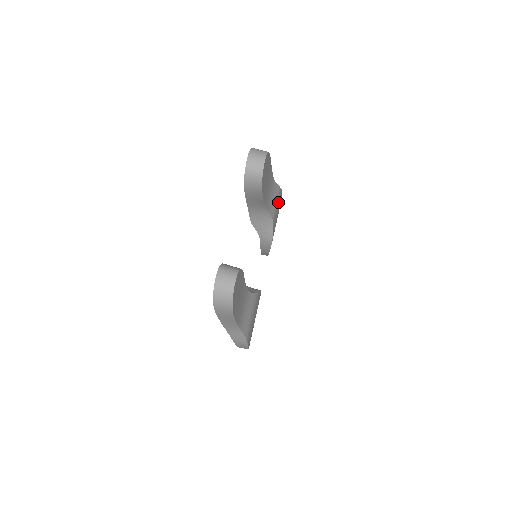
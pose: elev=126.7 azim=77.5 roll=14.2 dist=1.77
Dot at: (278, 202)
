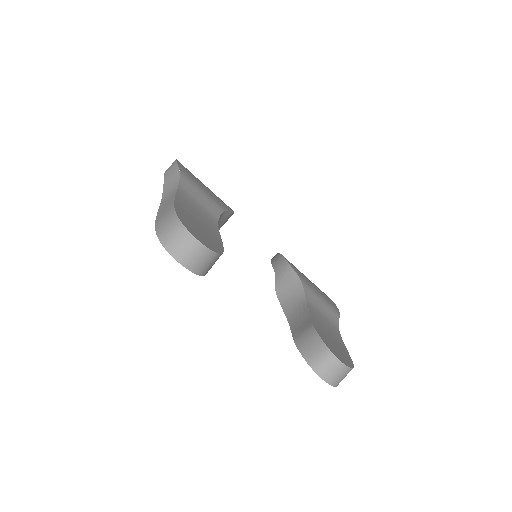
Dot at: (196, 184)
